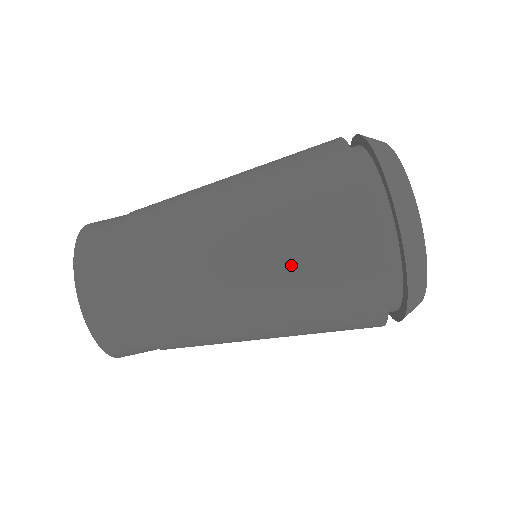
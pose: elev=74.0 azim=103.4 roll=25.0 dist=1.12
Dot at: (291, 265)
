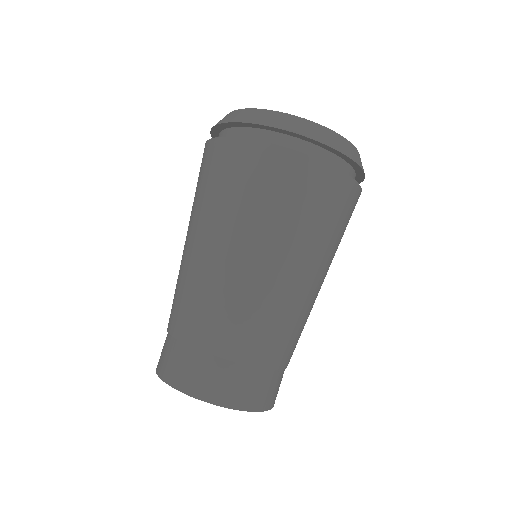
Dot at: (324, 243)
